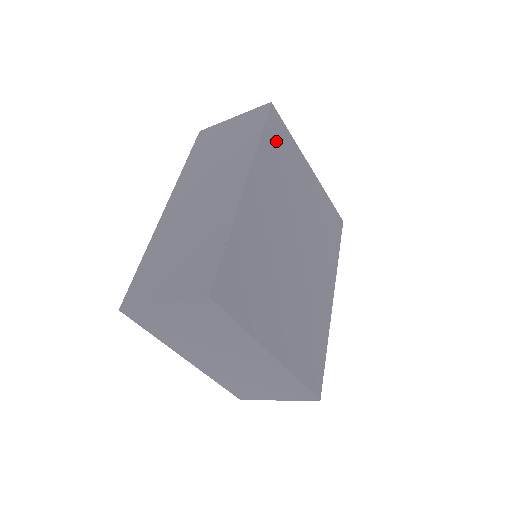
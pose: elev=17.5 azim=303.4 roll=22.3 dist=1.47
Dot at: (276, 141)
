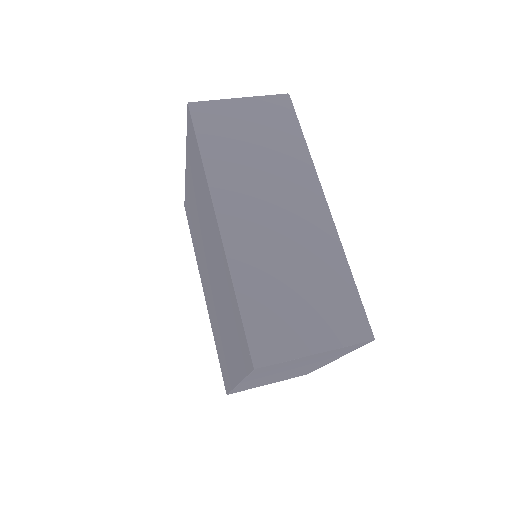
Dot at: occluded
